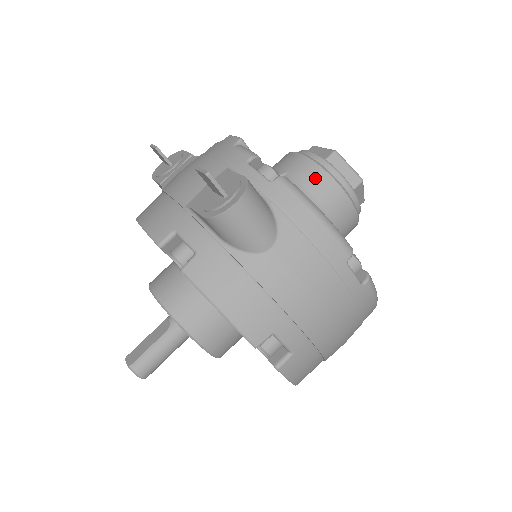
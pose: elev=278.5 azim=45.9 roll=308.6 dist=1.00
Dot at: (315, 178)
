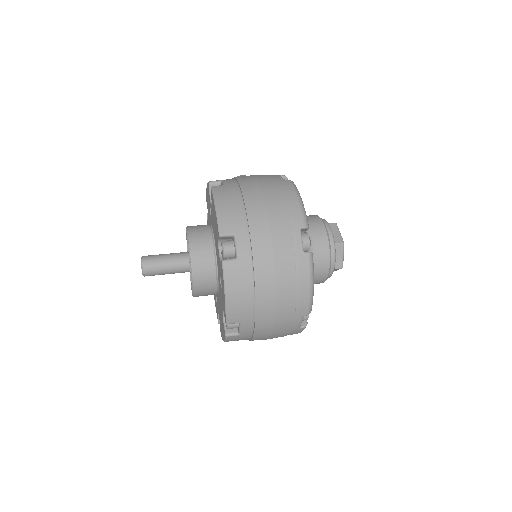
Dot at: occluded
